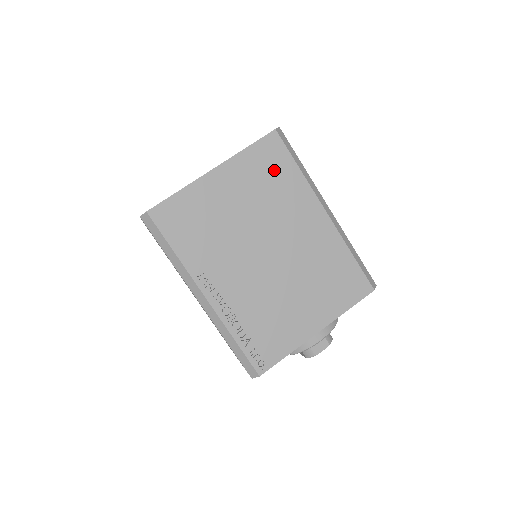
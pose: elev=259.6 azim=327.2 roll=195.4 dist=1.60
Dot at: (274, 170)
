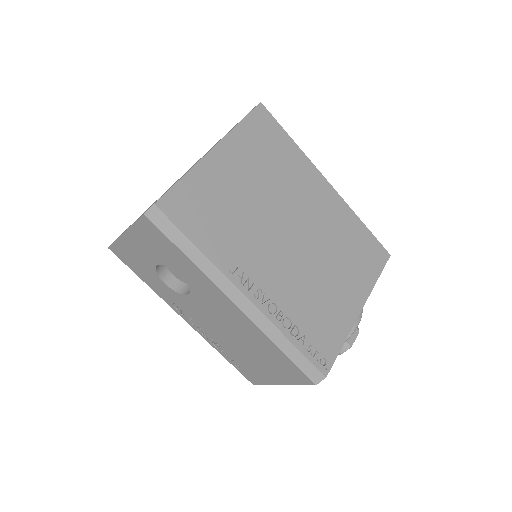
Dot at: (272, 144)
